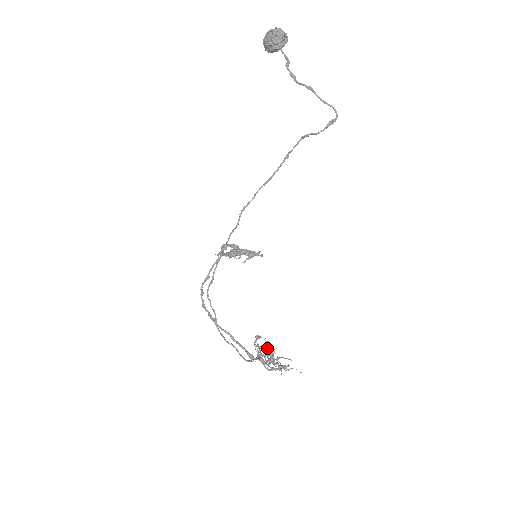
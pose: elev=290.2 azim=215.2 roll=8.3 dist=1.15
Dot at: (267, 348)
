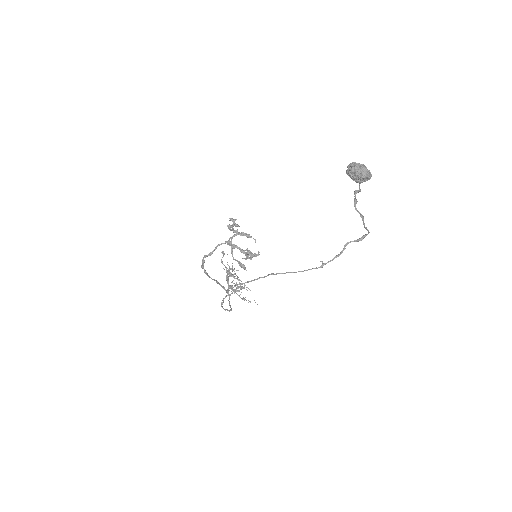
Dot at: (234, 274)
